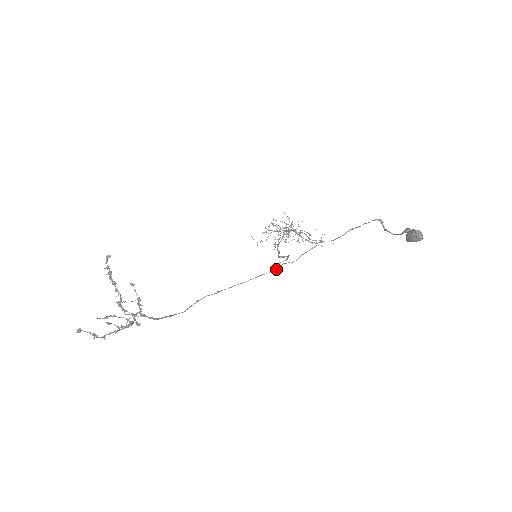
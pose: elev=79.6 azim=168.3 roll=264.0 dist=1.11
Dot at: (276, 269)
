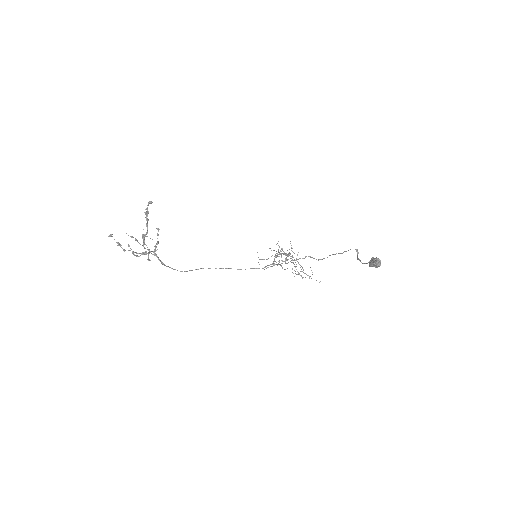
Dot at: (267, 267)
